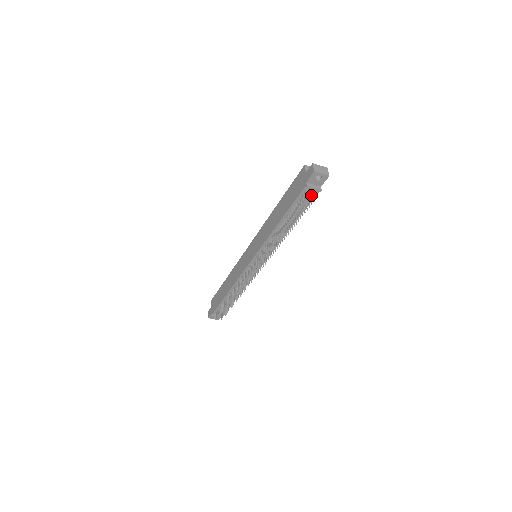
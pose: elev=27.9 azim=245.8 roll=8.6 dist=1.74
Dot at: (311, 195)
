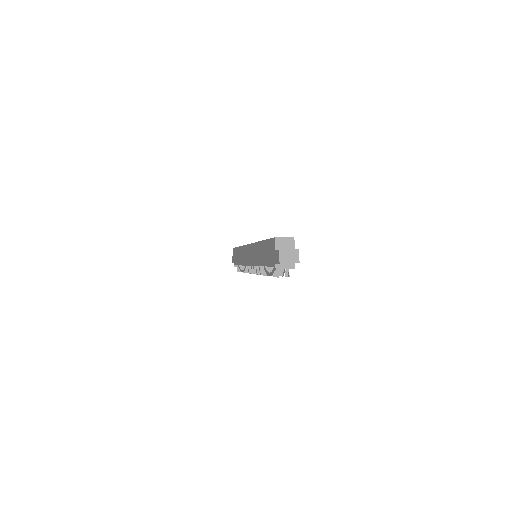
Dot at: occluded
